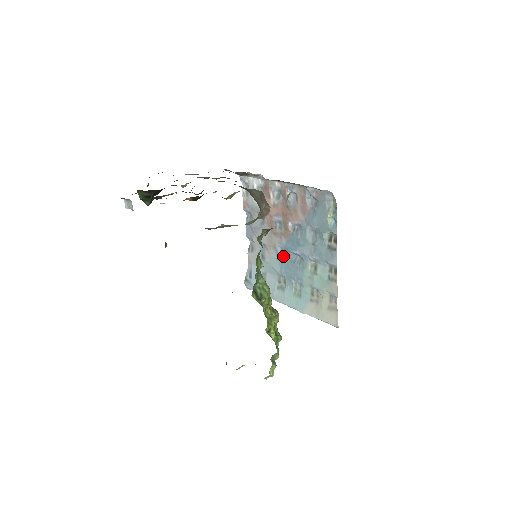
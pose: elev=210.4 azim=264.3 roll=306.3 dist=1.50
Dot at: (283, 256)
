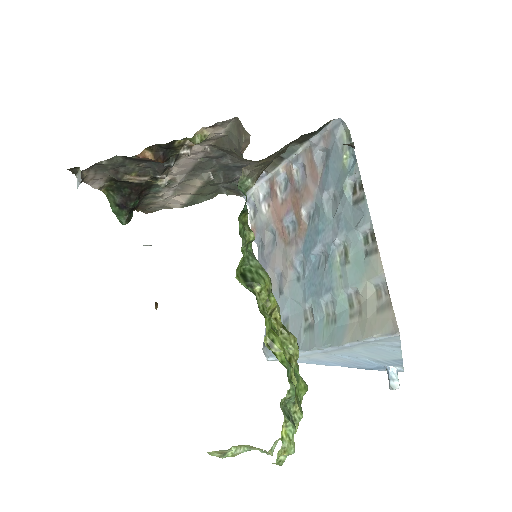
Dot at: (304, 271)
